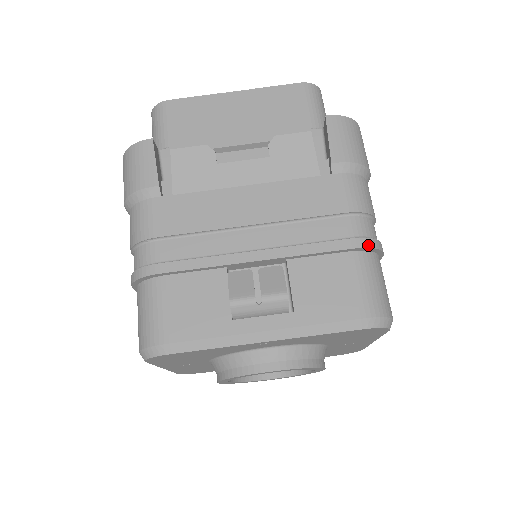
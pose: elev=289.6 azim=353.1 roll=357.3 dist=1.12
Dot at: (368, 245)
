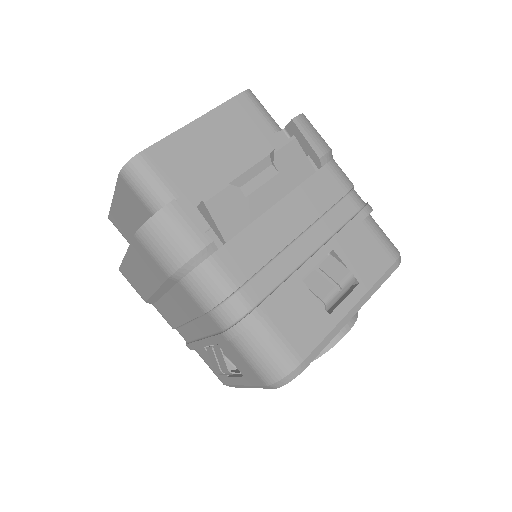
Dot at: (370, 210)
